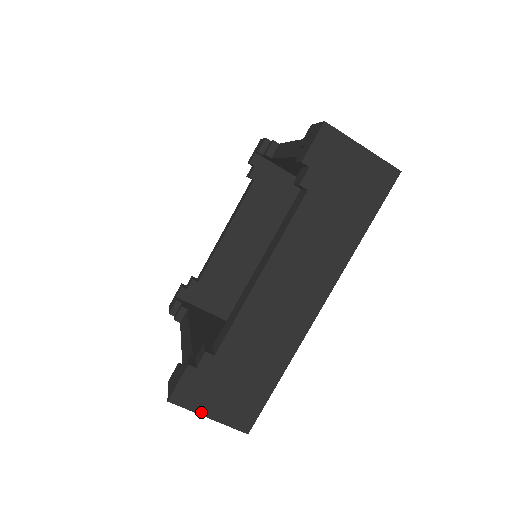
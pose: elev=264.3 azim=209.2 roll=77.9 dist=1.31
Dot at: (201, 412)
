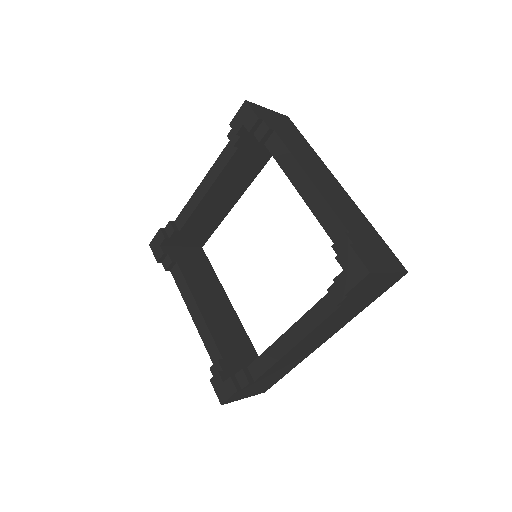
Dot at: (240, 399)
